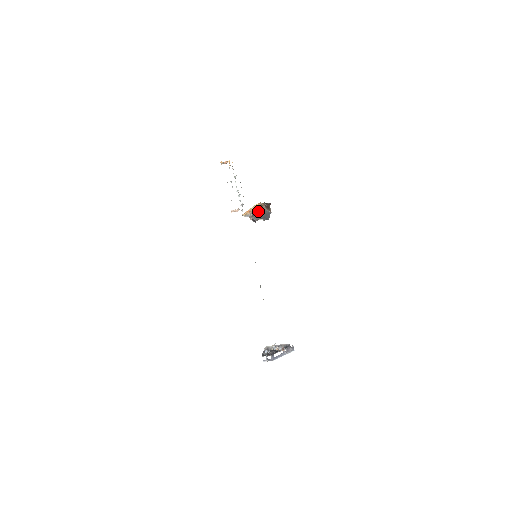
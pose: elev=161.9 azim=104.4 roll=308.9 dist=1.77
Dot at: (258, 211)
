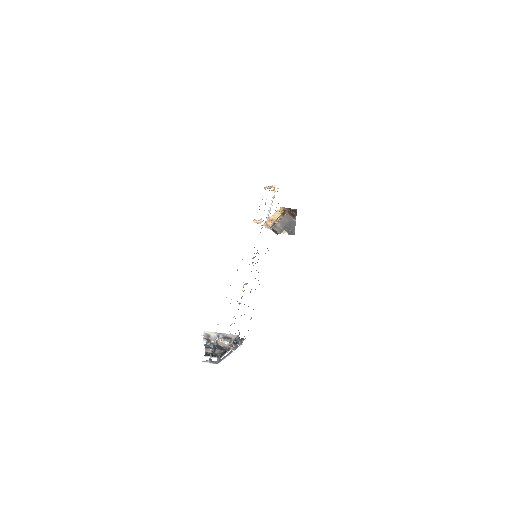
Dot at: (279, 217)
